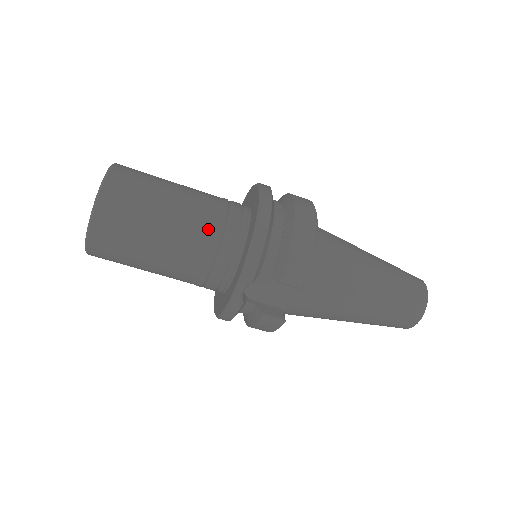
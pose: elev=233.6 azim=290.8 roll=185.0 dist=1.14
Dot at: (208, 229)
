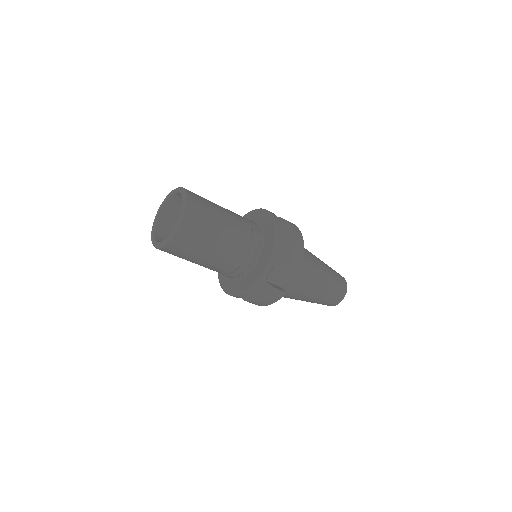
Dot at: (245, 233)
